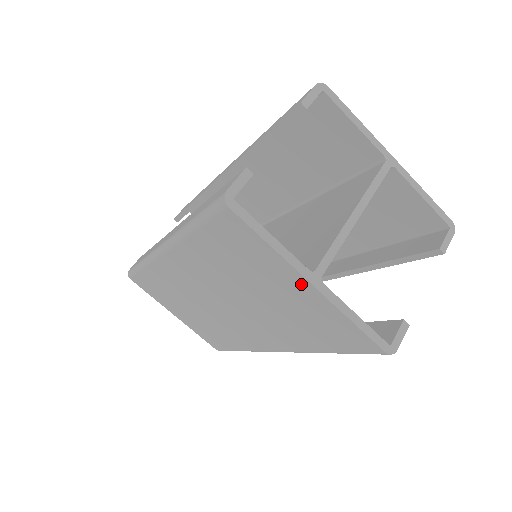
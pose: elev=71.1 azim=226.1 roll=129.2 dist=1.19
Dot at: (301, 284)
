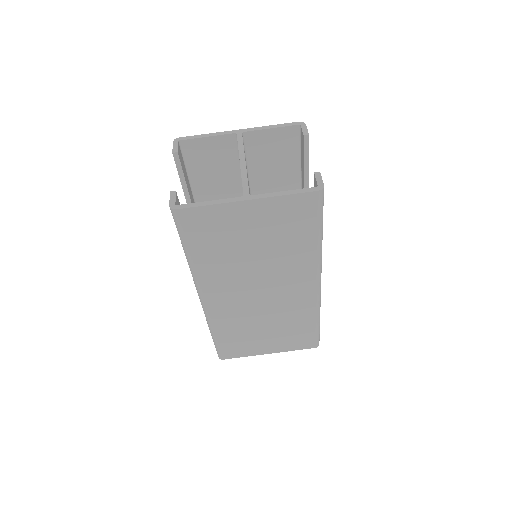
Dot at: (246, 208)
